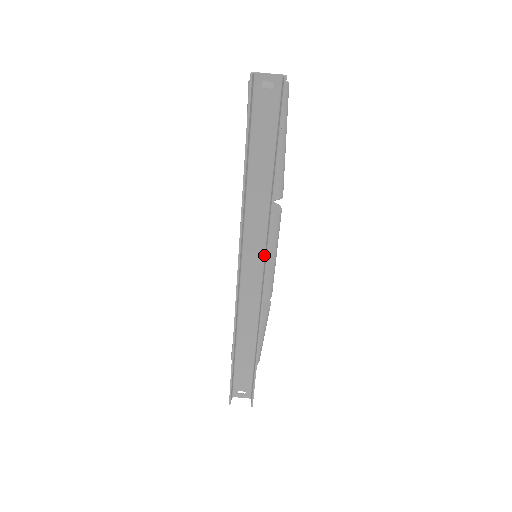
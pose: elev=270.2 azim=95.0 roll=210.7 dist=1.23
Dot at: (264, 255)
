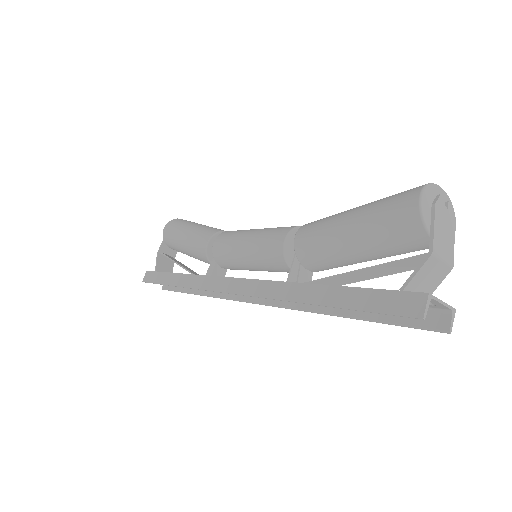
Dot at: occluded
